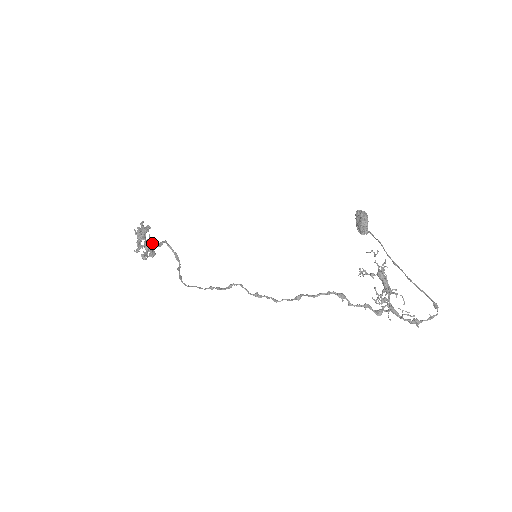
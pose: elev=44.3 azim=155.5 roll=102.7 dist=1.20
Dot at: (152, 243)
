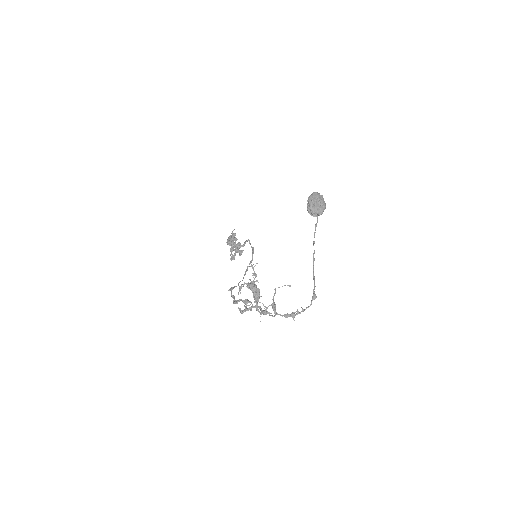
Dot at: (236, 246)
